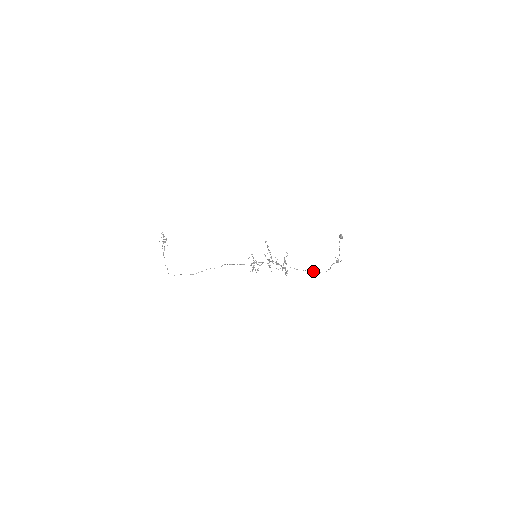
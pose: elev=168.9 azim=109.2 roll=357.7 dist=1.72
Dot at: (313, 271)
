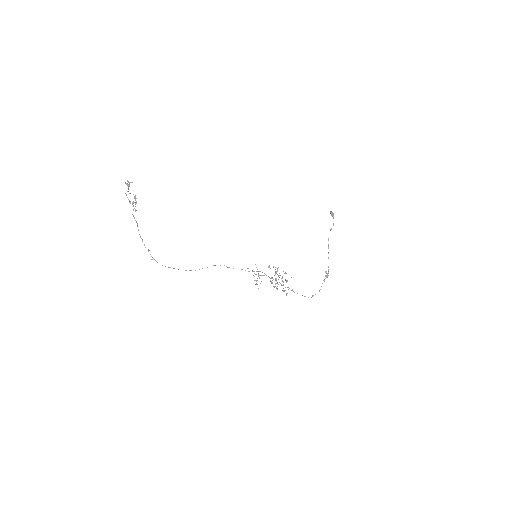
Dot at: (308, 297)
